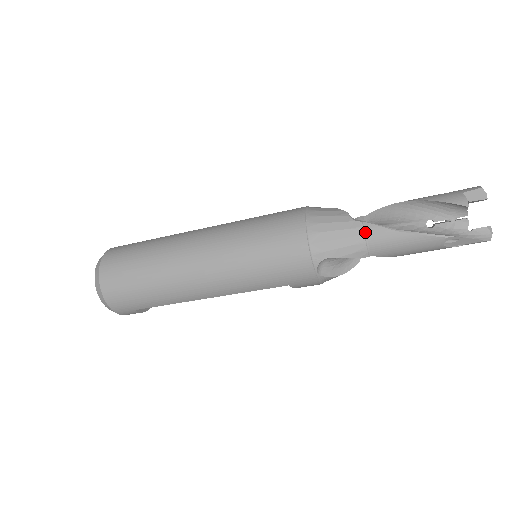
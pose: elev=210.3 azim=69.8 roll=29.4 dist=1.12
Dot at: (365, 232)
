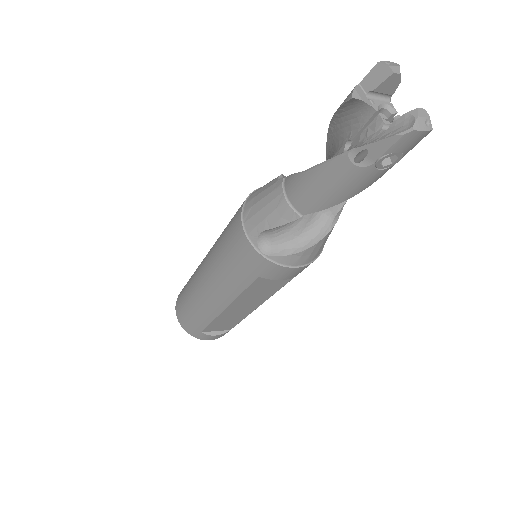
Dot at: (284, 189)
